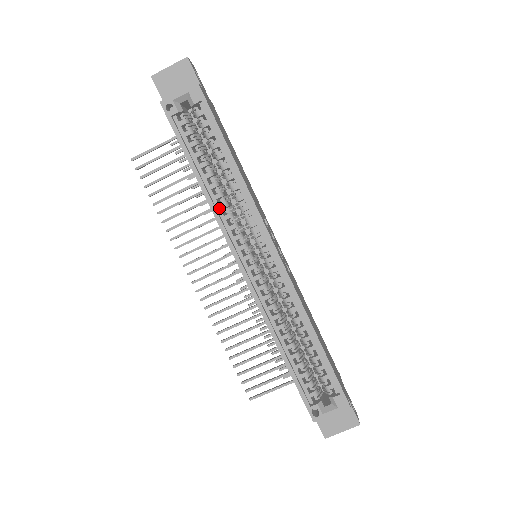
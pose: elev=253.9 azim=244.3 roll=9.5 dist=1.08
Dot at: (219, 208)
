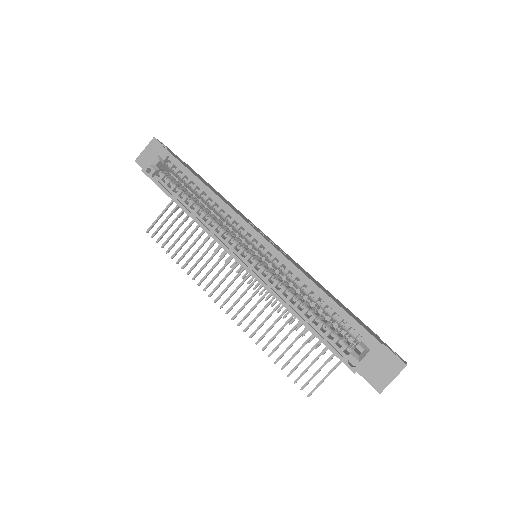
Dot at: (206, 224)
